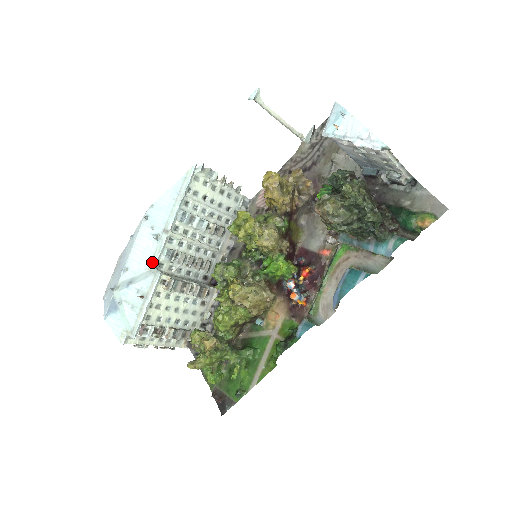
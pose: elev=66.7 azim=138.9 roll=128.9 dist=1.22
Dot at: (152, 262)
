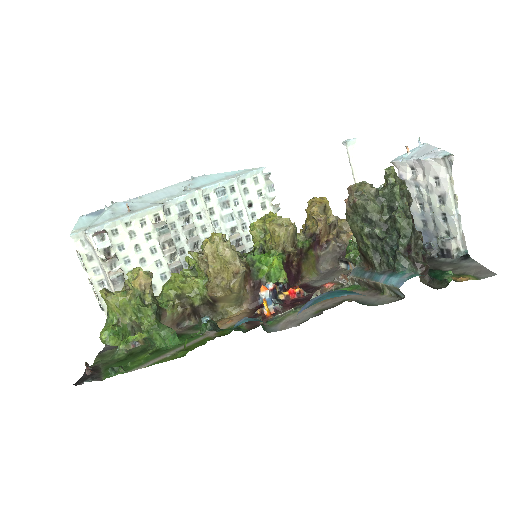
Dot at: (164, 200)
